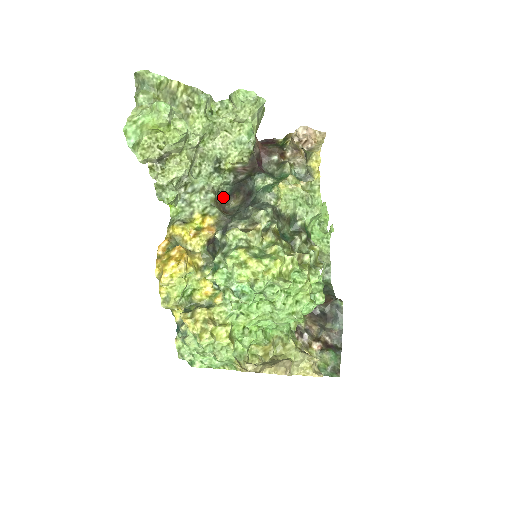
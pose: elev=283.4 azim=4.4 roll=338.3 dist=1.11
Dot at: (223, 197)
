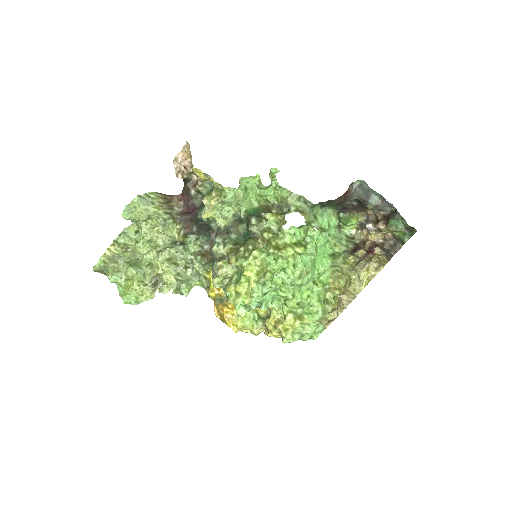
Dot at: (208, 244)
